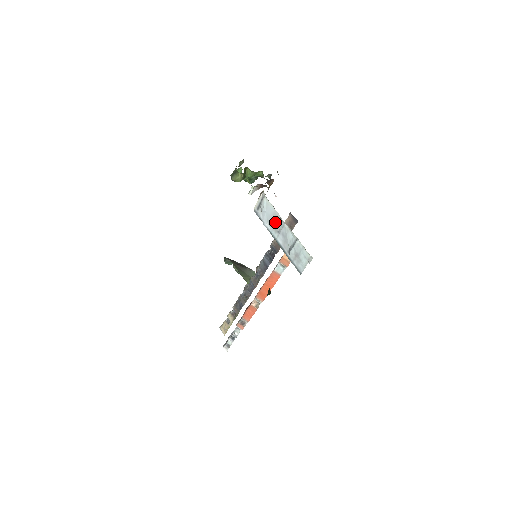
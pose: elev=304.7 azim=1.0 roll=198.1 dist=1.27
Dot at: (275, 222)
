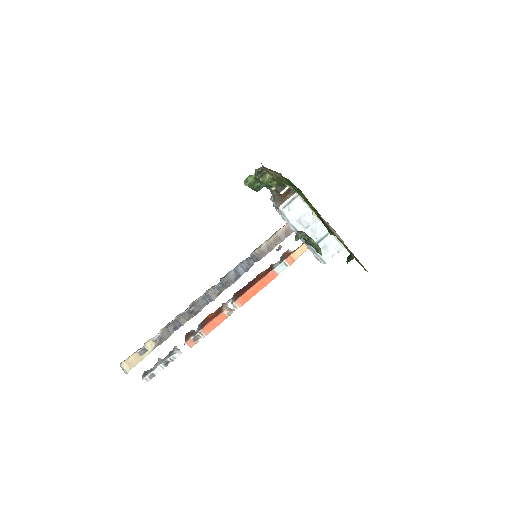
Dot at: (304, 219)
